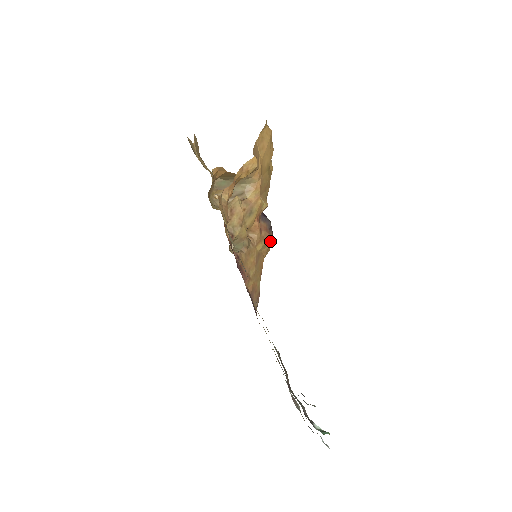
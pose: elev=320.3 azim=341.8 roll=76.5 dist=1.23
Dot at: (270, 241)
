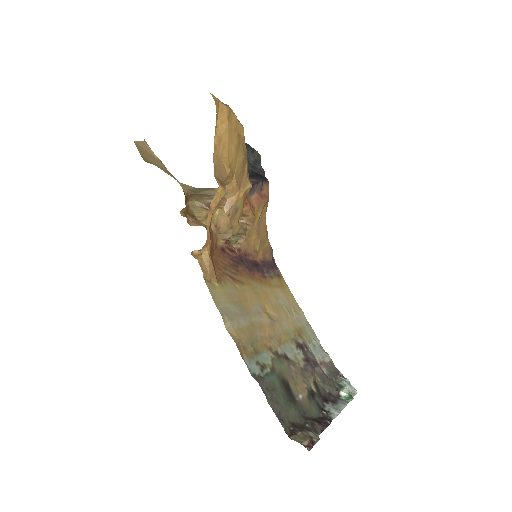
Dot at: (266, 201)
